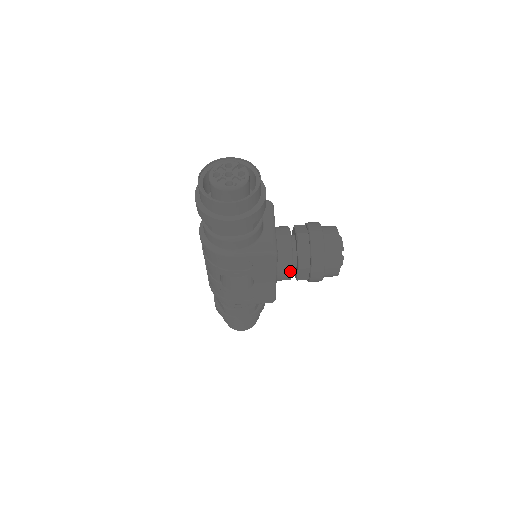
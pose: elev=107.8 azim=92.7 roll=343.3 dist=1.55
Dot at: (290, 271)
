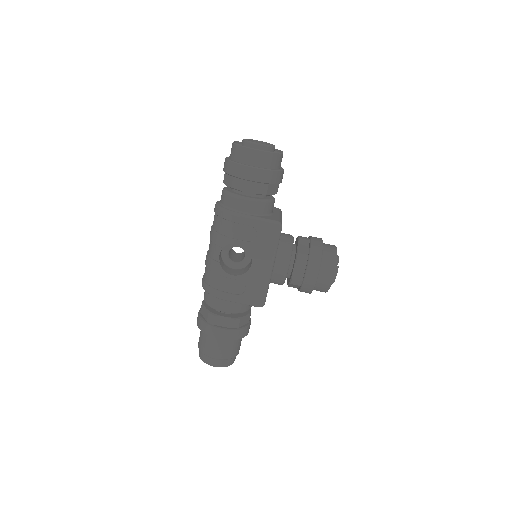
Dot at: (288, 262)
